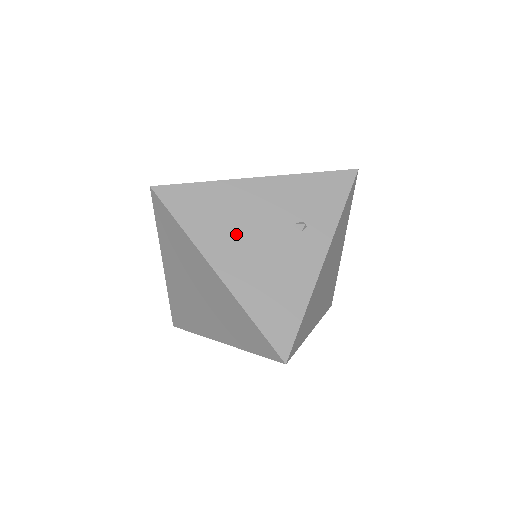
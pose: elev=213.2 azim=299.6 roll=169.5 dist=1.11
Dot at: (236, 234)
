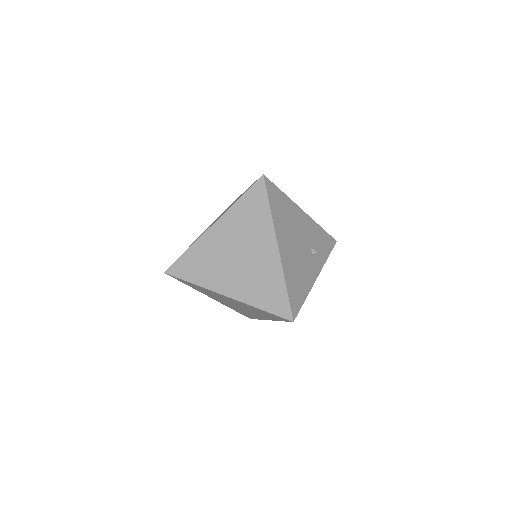
Dot at: (290, 233)
